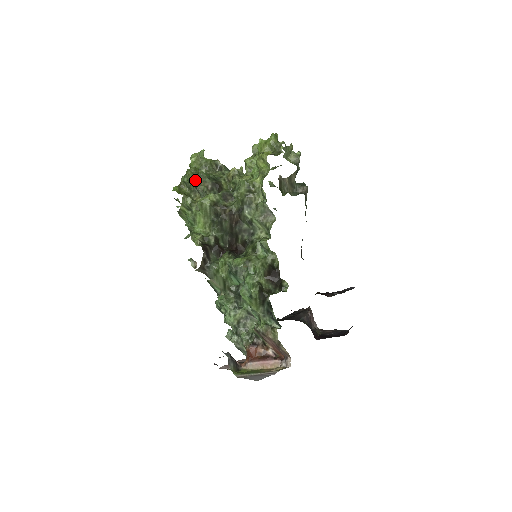
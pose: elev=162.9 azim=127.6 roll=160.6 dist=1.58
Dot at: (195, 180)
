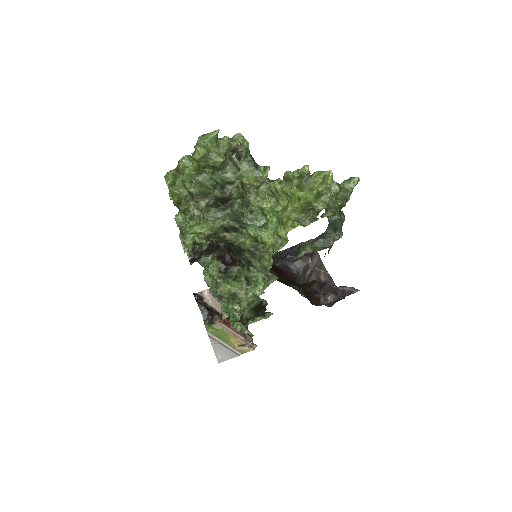
Dot at: occluded
